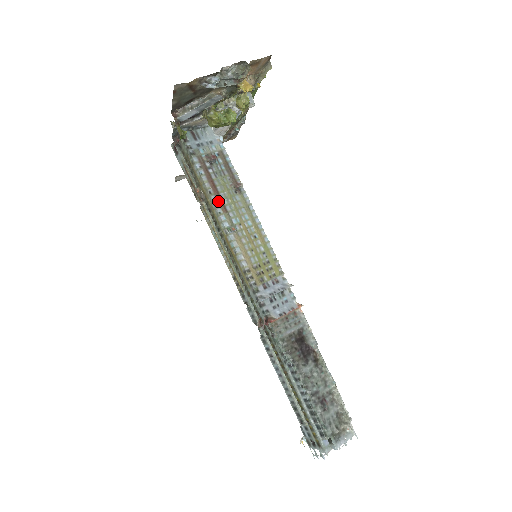
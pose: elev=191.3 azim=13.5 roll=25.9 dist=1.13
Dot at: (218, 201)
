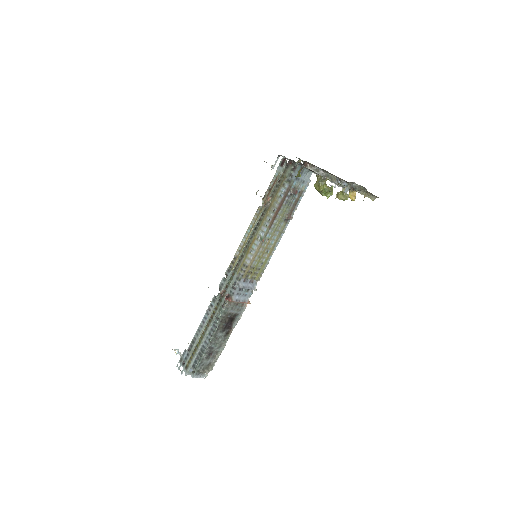
Dot at: (272, 218)
